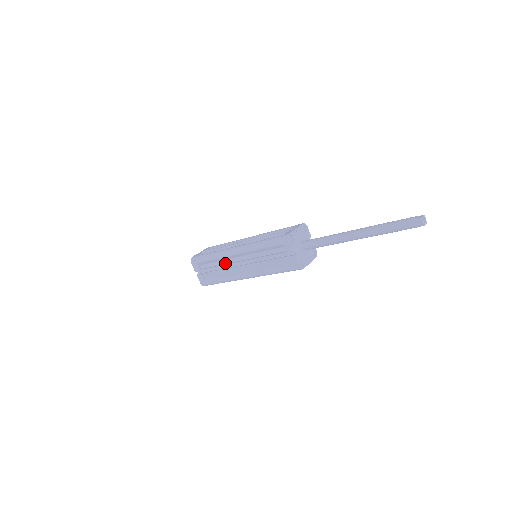
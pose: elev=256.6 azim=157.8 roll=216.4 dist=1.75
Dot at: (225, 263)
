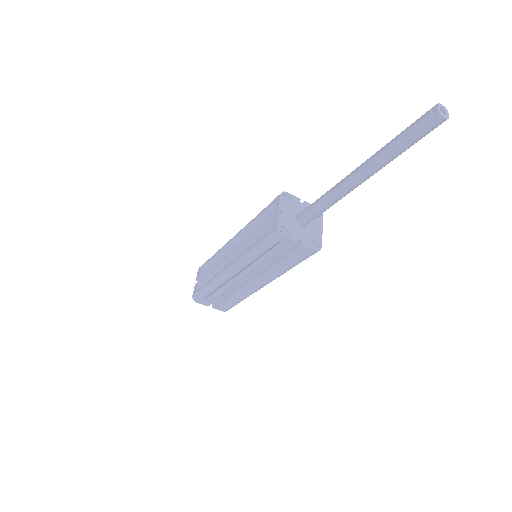
Dot at: (231, 285)
